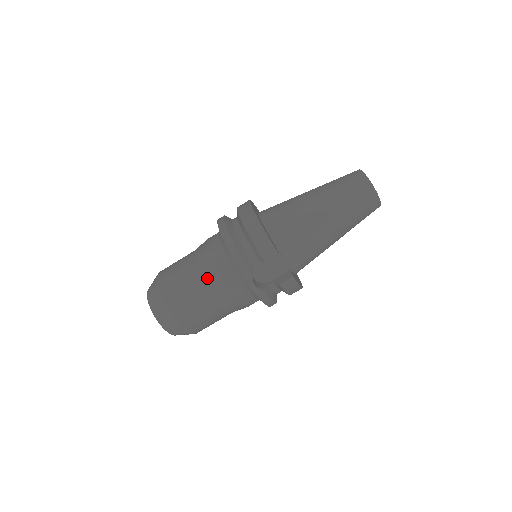
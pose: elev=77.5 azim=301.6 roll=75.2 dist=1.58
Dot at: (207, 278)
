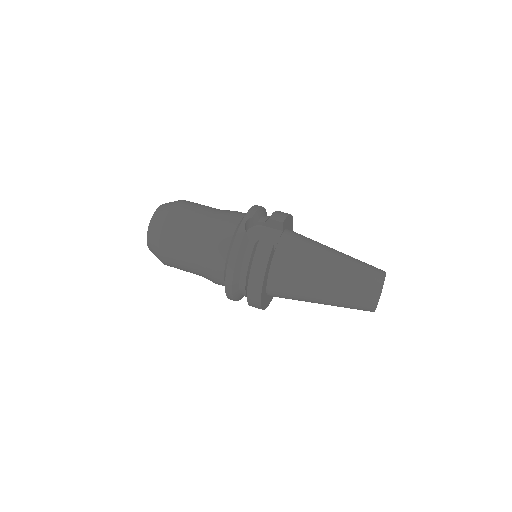
Dot at: (221, 211)
